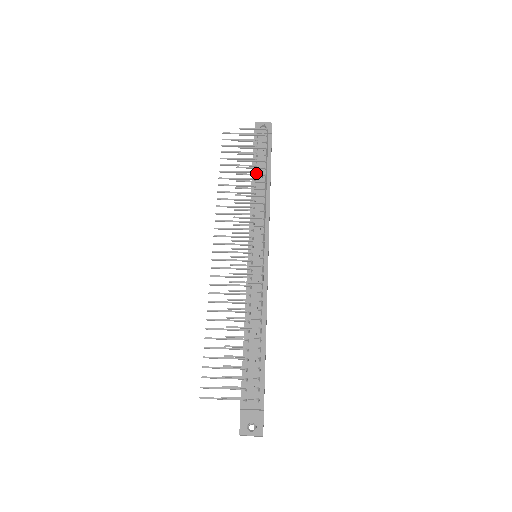
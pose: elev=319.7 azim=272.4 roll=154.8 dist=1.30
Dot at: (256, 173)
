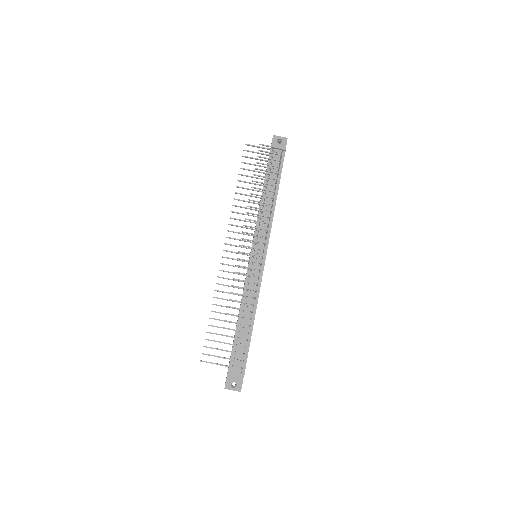
Dot at: (267, 186)
